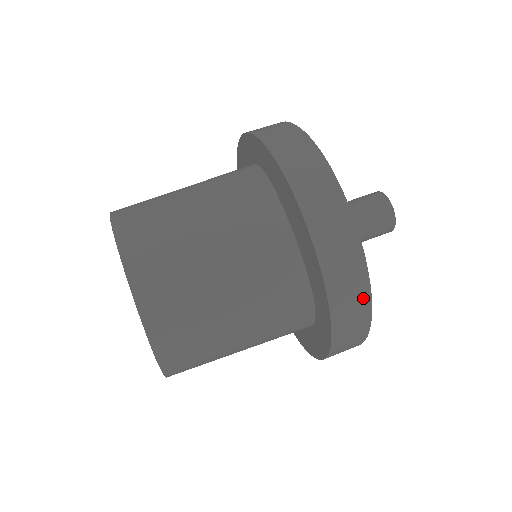
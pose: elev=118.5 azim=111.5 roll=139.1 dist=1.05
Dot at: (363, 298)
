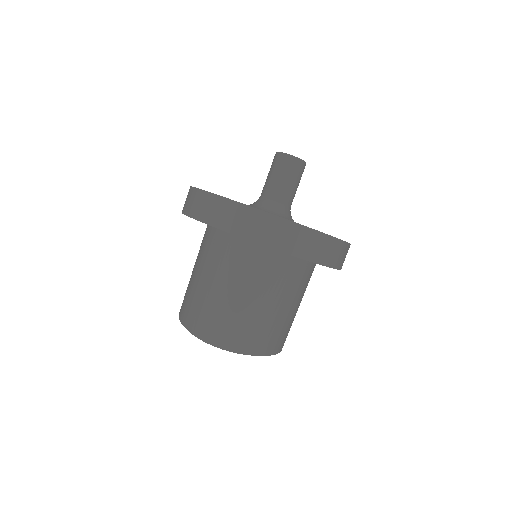
Dot at: occluded
